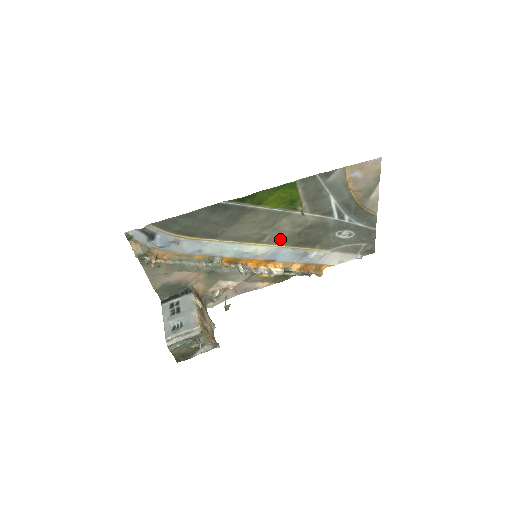
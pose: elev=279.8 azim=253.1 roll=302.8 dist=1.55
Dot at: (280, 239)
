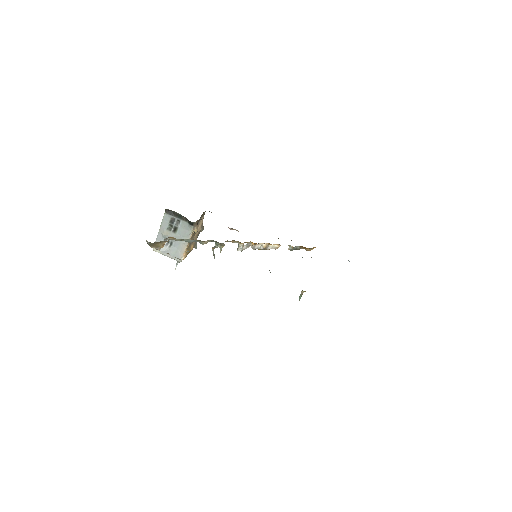
Dot at: occluded
